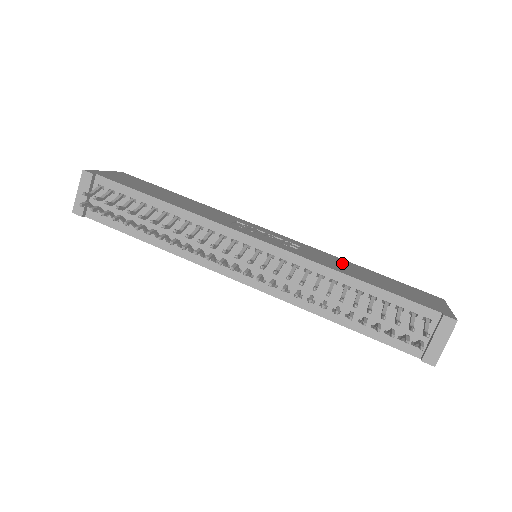
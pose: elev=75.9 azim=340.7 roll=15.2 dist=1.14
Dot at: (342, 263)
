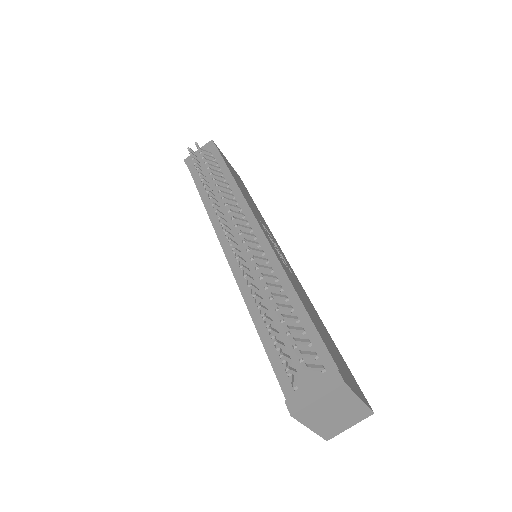
Dot at: (311, 306)
